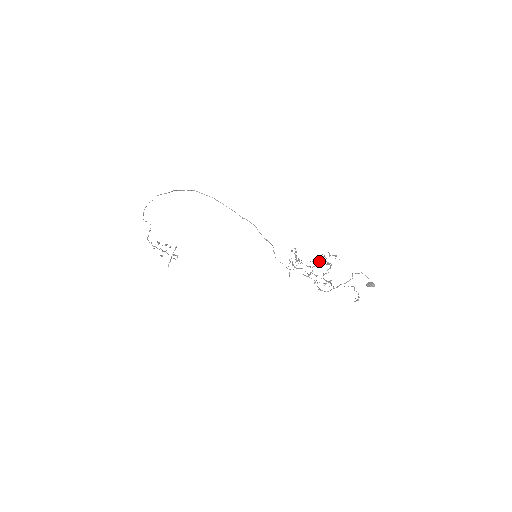
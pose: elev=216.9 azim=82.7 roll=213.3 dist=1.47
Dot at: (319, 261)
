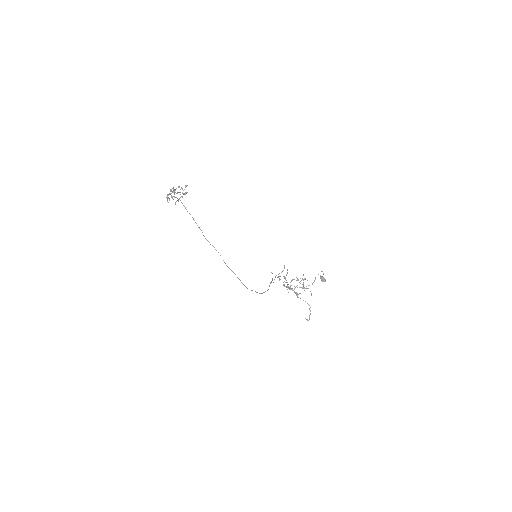
Dot at: occluded
